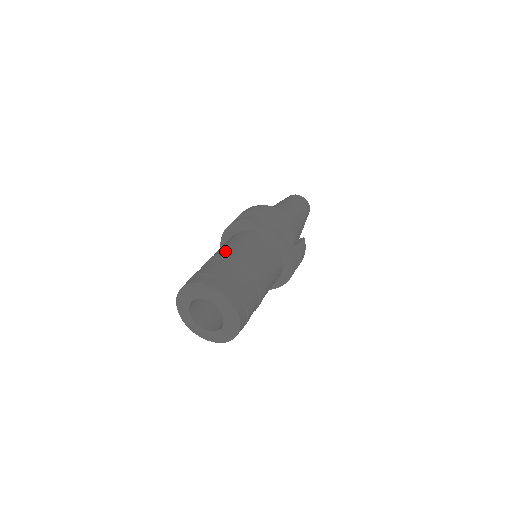
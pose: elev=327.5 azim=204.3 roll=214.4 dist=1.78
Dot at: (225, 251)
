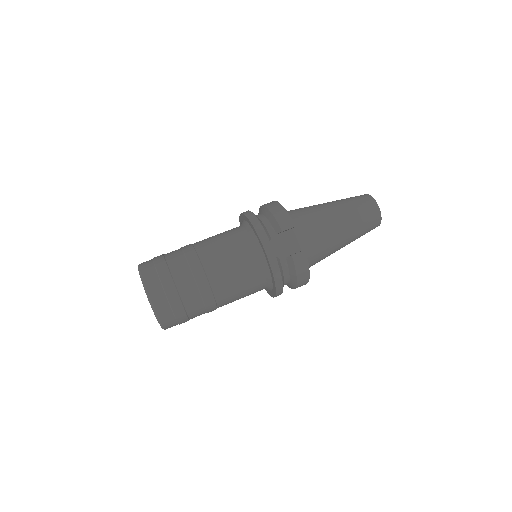
Dot at: (197, 242)
